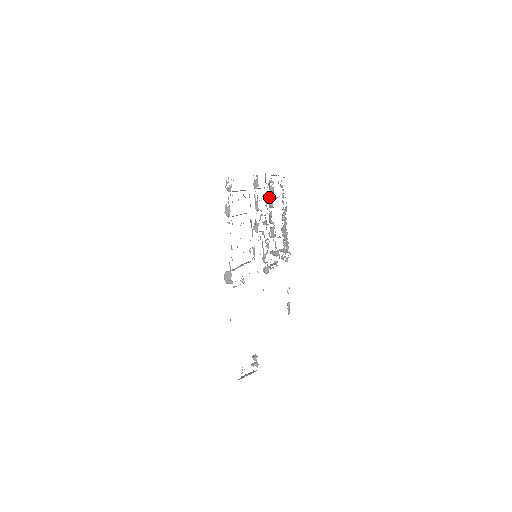
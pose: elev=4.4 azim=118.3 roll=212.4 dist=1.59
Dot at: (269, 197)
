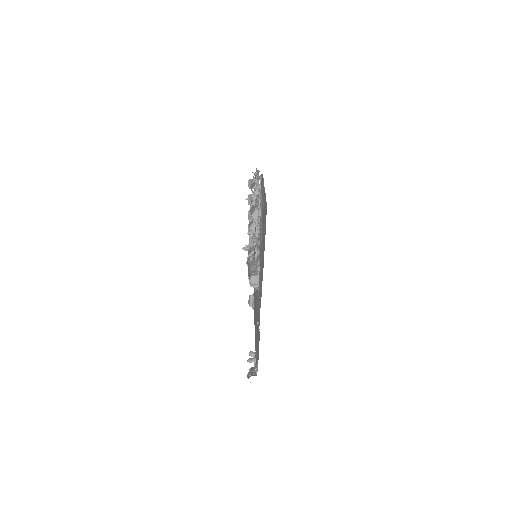
Dot at: occluded
